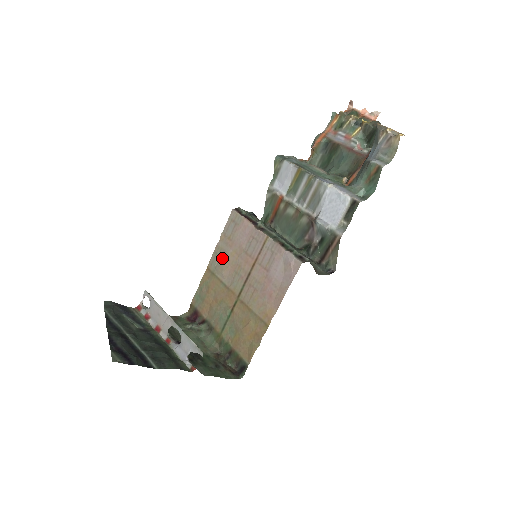
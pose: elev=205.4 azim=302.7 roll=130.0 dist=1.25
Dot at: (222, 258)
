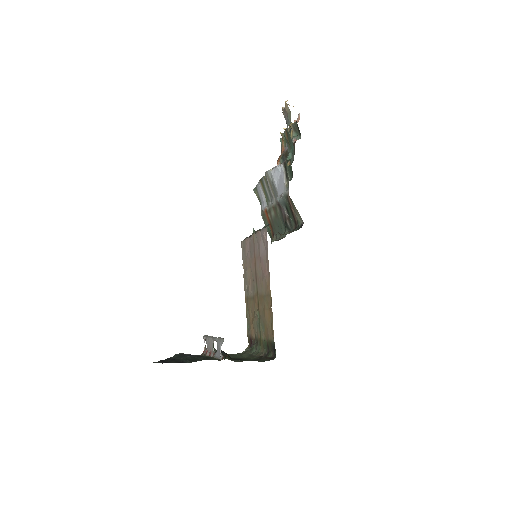
Dot at: (247, 280)
